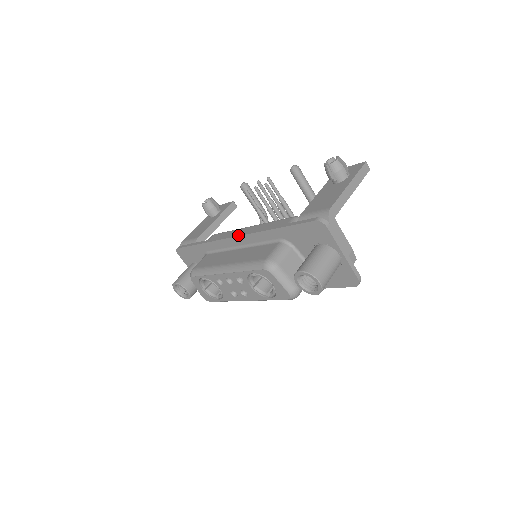
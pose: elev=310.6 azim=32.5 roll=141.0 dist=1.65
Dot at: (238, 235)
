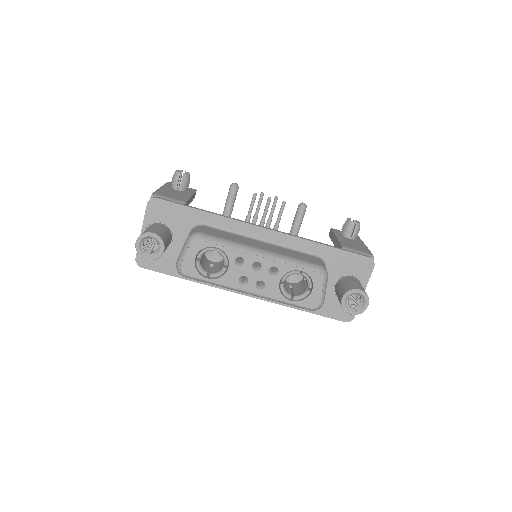
Dot at: (272, 229)
